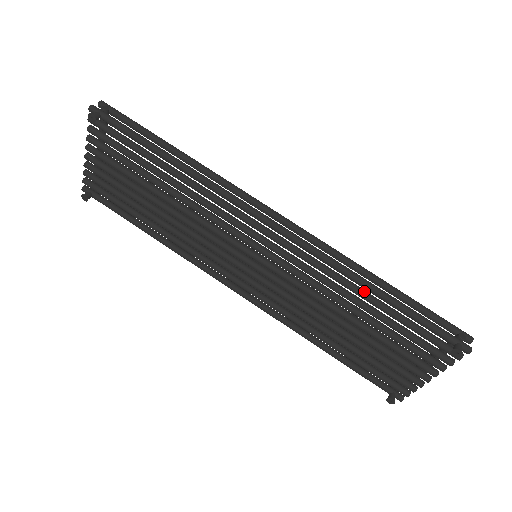
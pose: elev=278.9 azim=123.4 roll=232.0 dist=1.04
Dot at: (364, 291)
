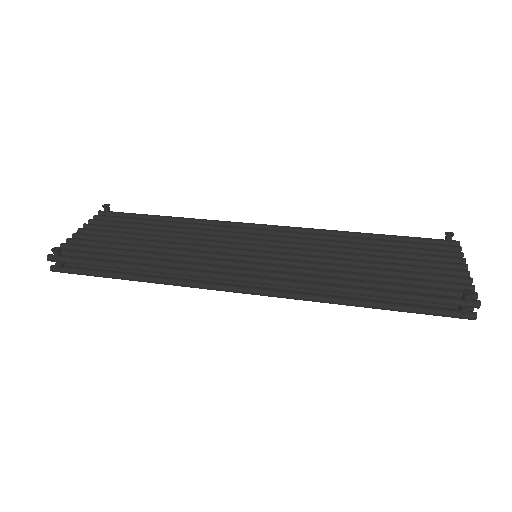
Dot at: (358, 239)
